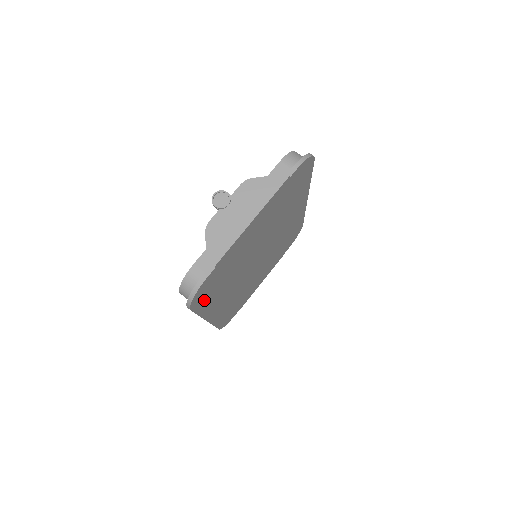
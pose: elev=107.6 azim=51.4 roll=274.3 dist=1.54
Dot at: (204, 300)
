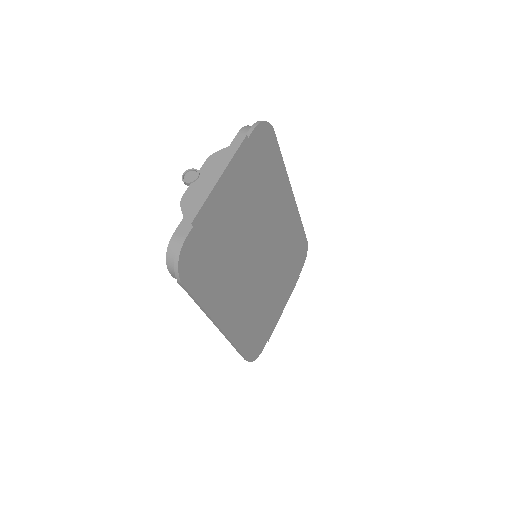
Dot at: (198, 280)
